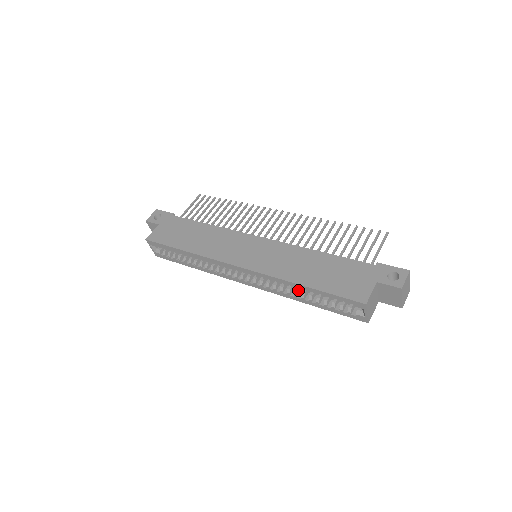
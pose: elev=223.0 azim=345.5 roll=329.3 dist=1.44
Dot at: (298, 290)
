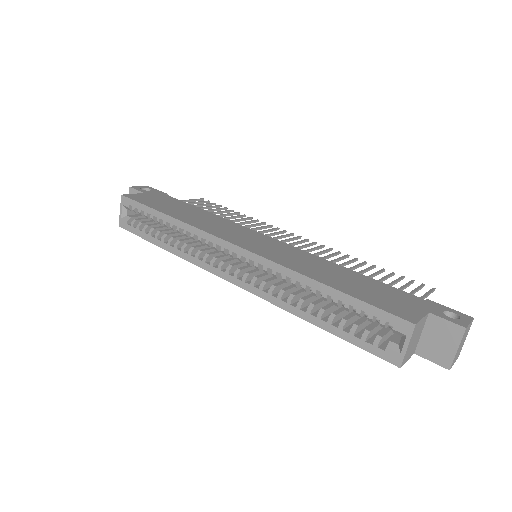
Dot at: (305, 300)
